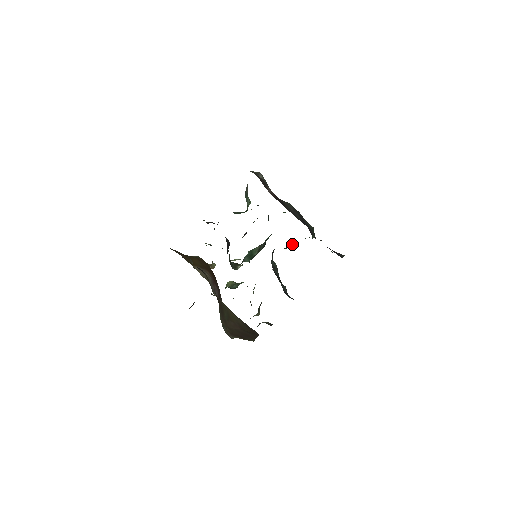
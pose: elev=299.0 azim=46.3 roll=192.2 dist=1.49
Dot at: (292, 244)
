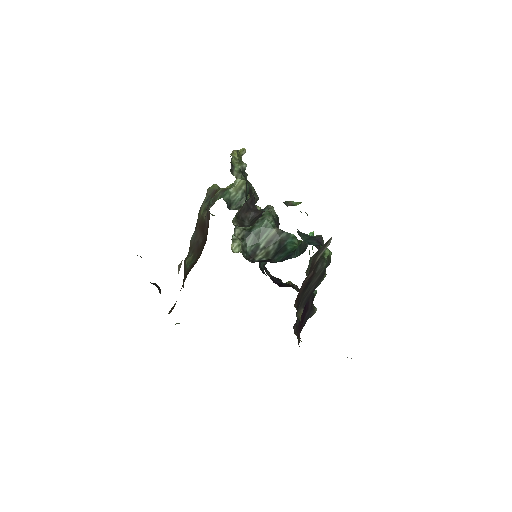
Dot at: occluded
